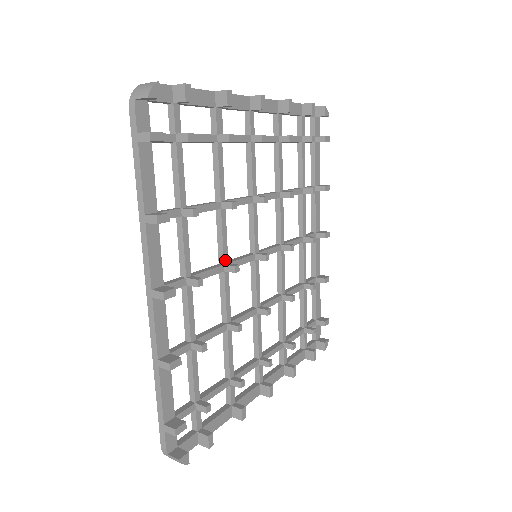
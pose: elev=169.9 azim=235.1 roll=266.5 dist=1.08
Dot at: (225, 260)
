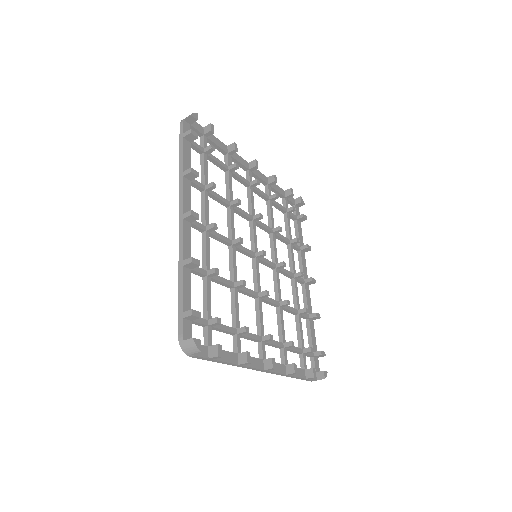
Dot at: (233, 238)
